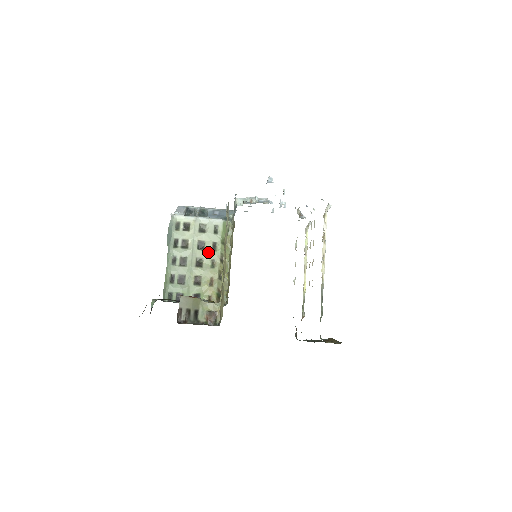
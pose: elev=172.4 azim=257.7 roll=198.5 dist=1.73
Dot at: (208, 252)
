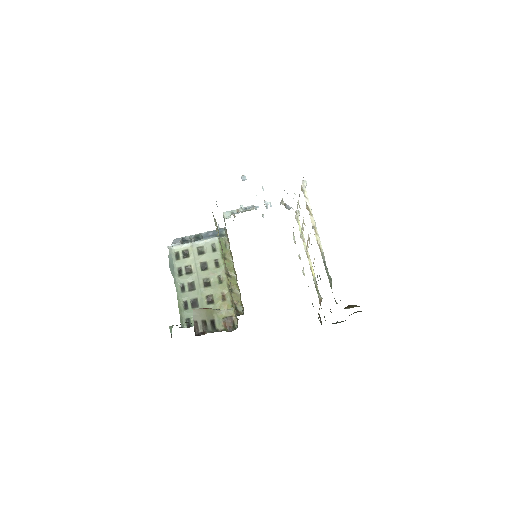
Dot at: (212, 270)
